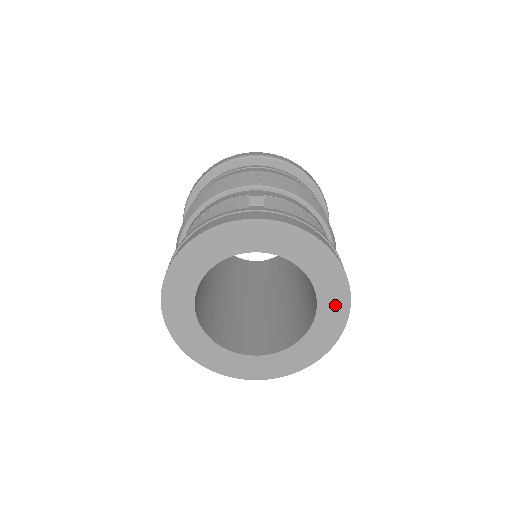
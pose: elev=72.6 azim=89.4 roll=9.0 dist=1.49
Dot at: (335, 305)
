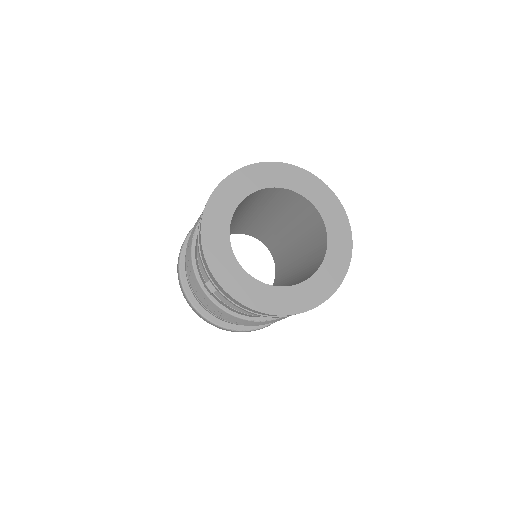
Dot at: (321, 288)
